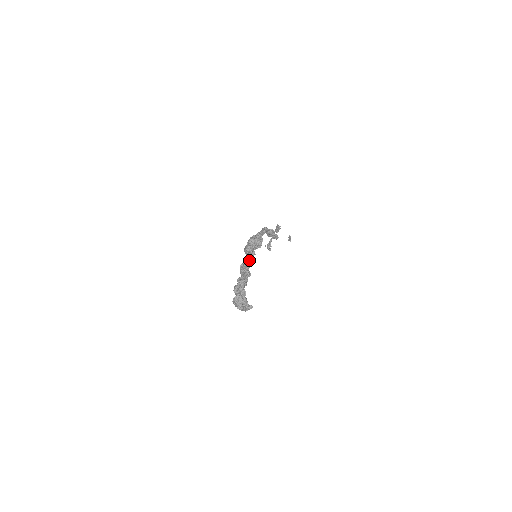
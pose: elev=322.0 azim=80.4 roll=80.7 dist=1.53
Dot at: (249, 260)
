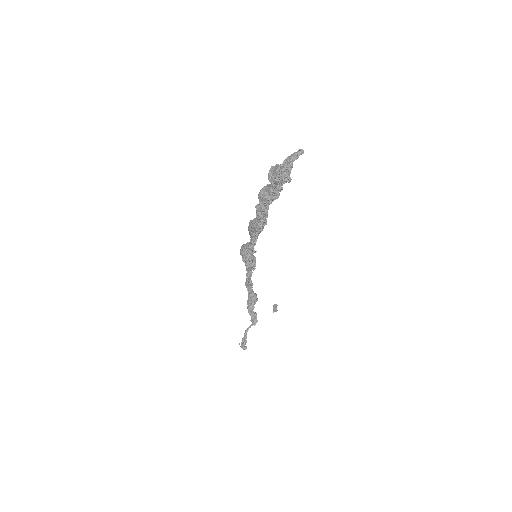
Dot at: occluded
